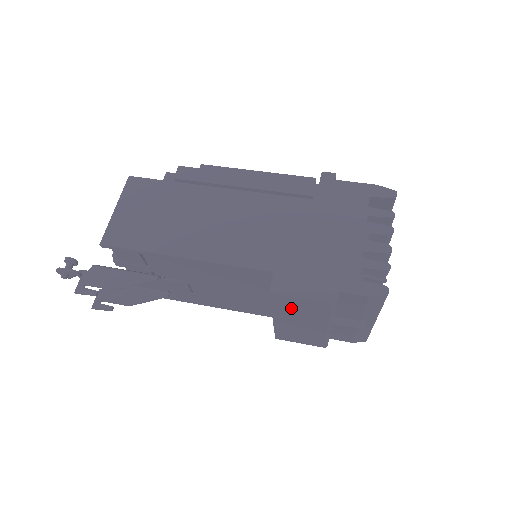
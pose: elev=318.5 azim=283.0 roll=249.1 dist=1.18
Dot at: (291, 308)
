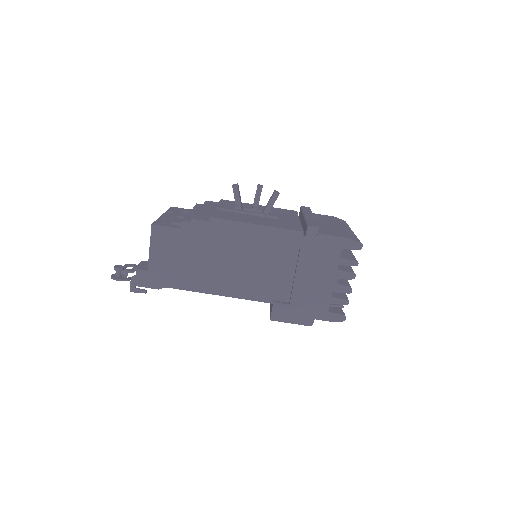
Dot at: occluded
